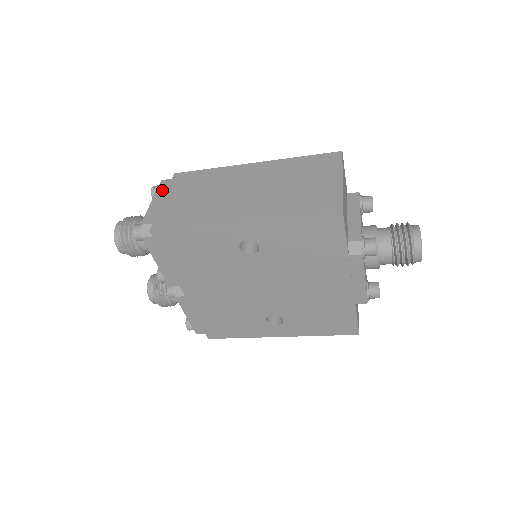
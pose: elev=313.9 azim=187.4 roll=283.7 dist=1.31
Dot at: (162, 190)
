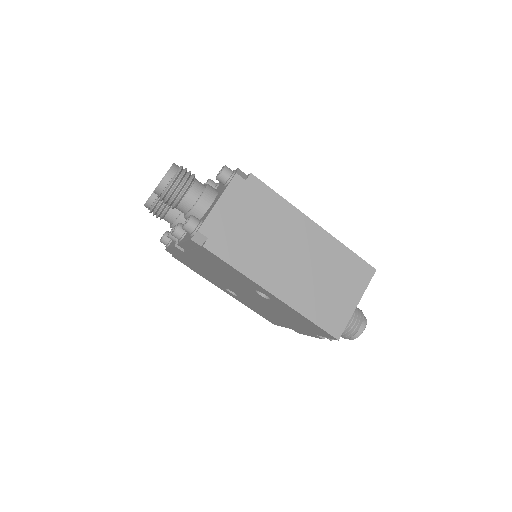
Dot at: (232, 192)
